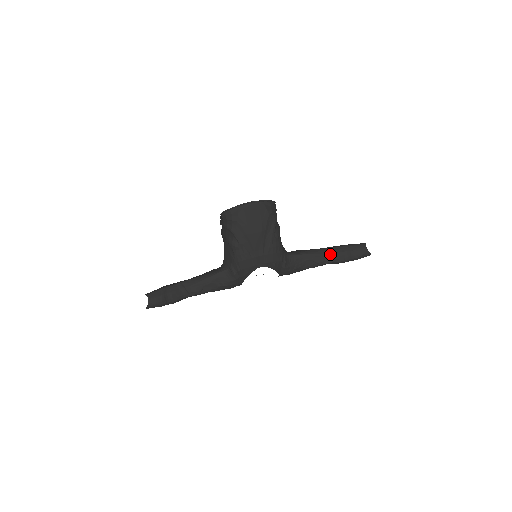
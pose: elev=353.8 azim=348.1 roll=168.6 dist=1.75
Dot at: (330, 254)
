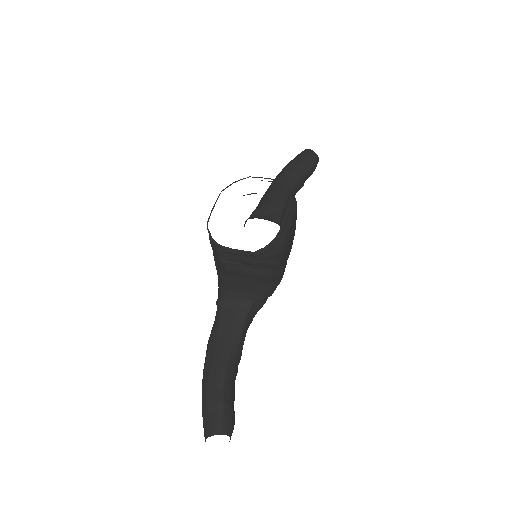
Dot at: (295, 188)
